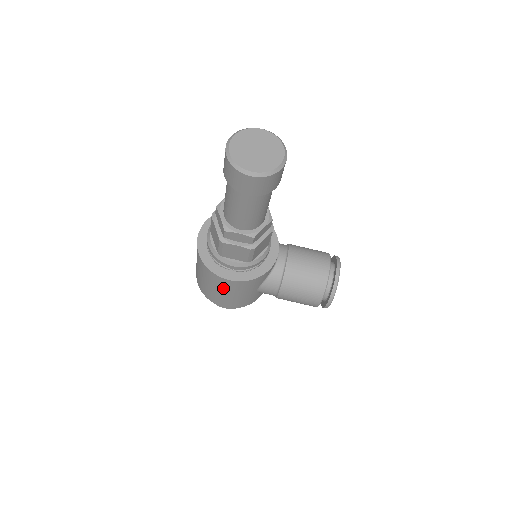
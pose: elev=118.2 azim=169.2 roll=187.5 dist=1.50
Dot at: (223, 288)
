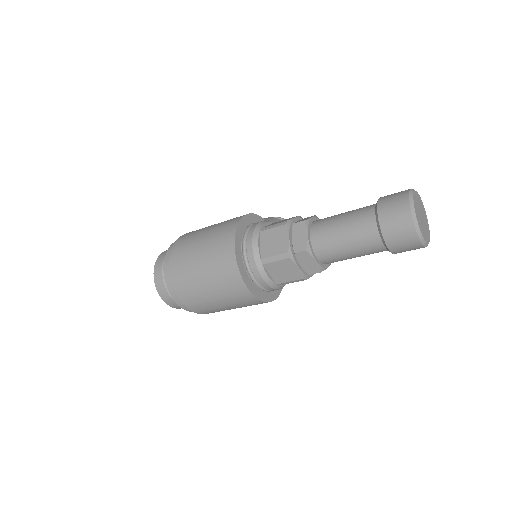
Dot at: occluded
